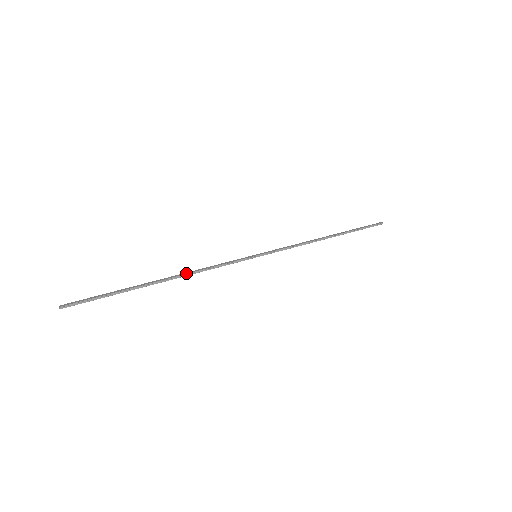
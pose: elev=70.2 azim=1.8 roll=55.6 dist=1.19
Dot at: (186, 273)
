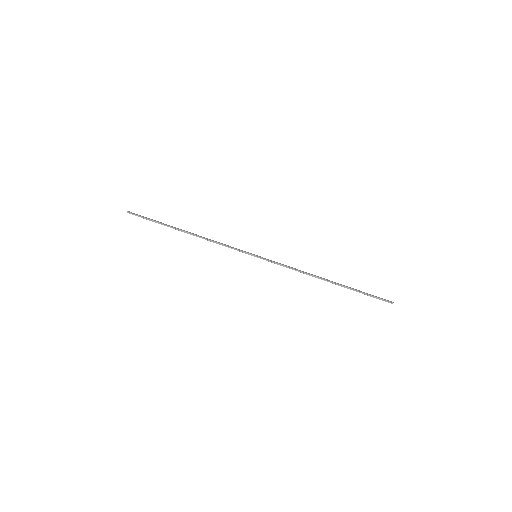
Dot at: occluded
